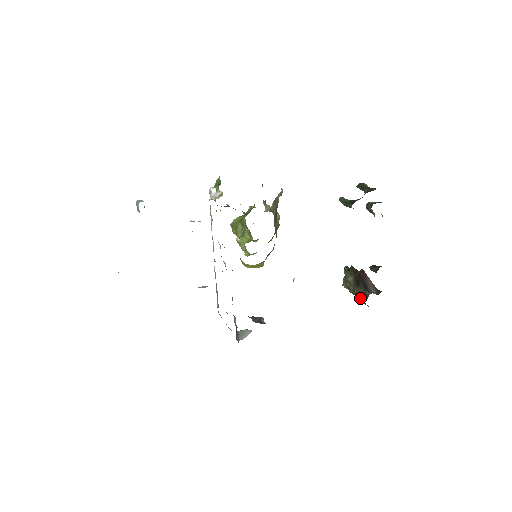
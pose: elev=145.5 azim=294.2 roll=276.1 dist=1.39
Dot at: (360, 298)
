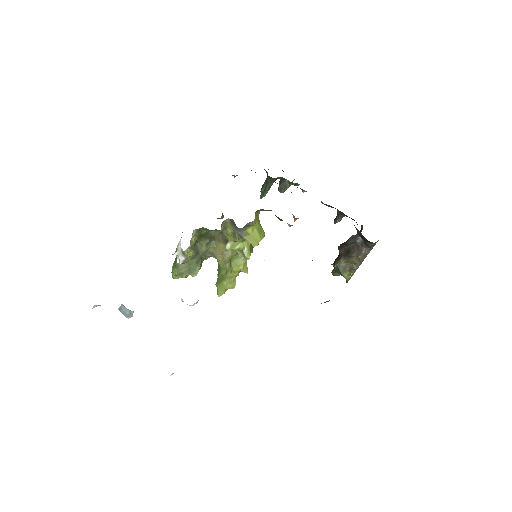
Dot at: (362, 252)
